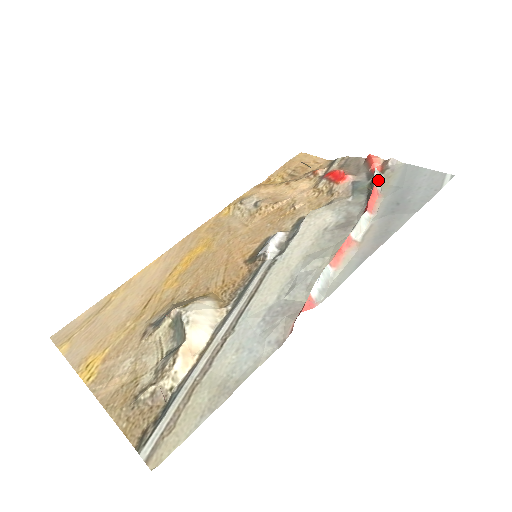
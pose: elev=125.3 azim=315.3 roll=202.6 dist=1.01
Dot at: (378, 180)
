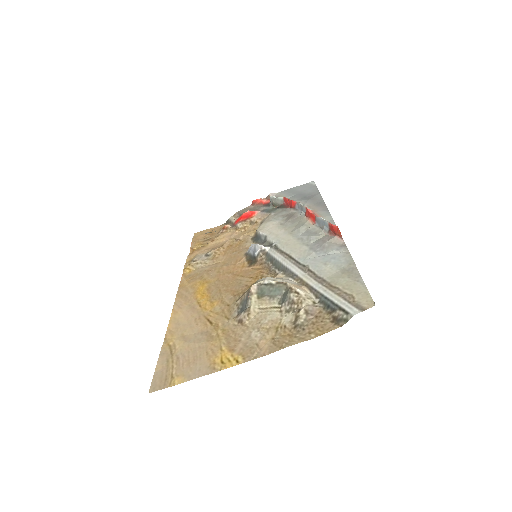
Dot at: (279, 199)
